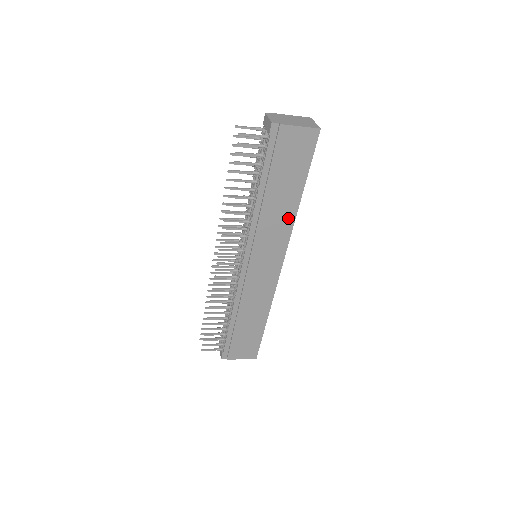
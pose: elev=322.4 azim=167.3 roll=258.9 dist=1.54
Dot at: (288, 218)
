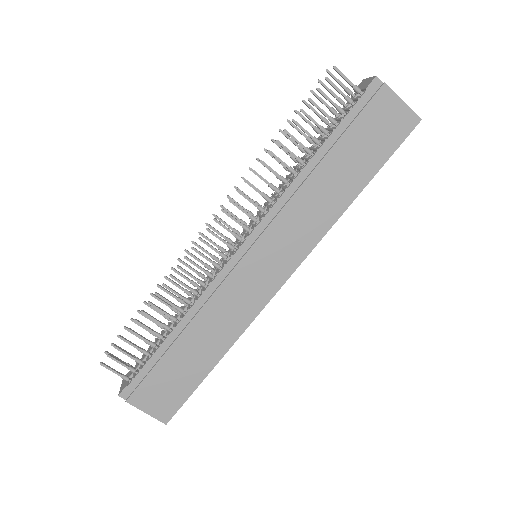
Dot at: (328, 216)
